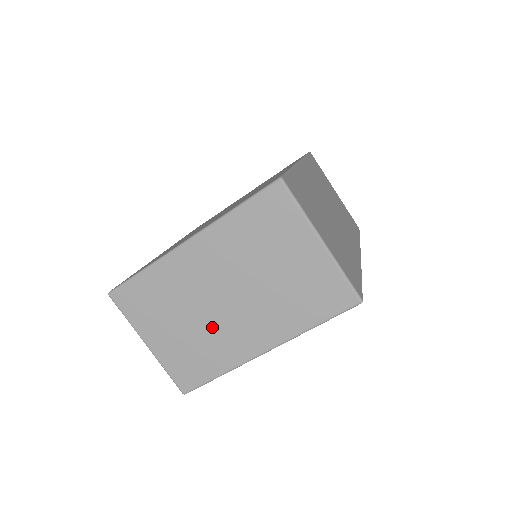
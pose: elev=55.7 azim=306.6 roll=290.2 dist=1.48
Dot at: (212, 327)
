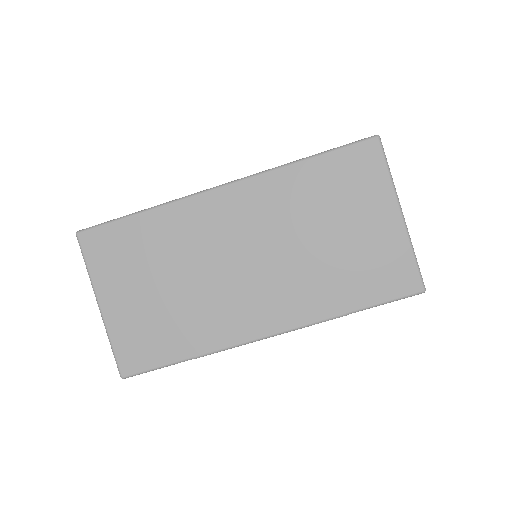
Dot at: occluded
